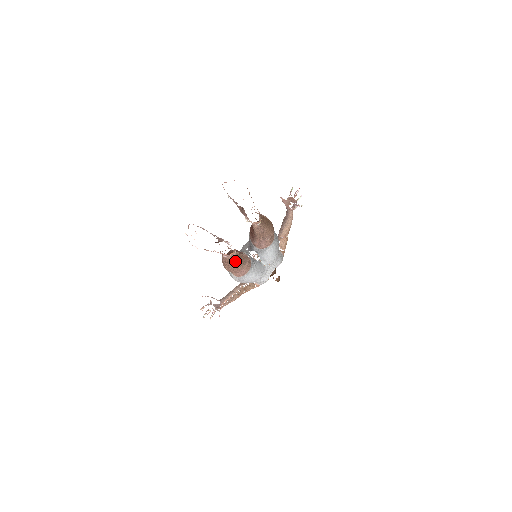
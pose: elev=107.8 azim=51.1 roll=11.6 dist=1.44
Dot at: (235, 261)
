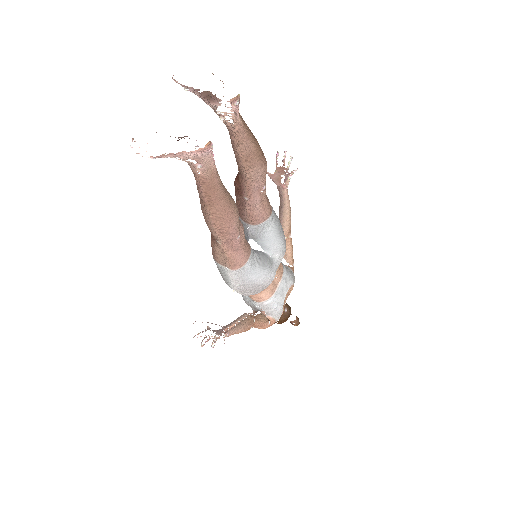
Dot at: (219, 187)
